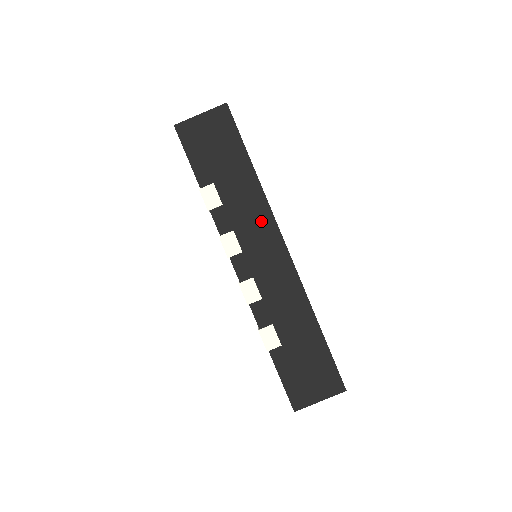
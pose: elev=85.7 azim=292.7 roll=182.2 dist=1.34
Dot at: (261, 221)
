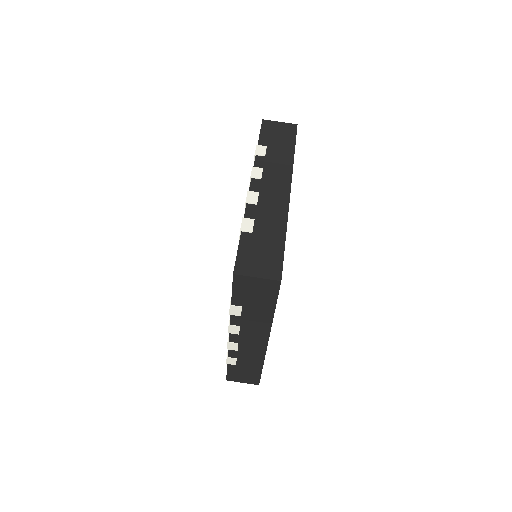
Dot at: (283, 172)
